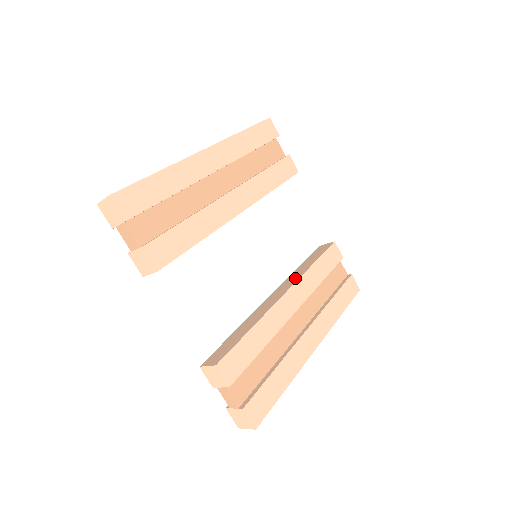
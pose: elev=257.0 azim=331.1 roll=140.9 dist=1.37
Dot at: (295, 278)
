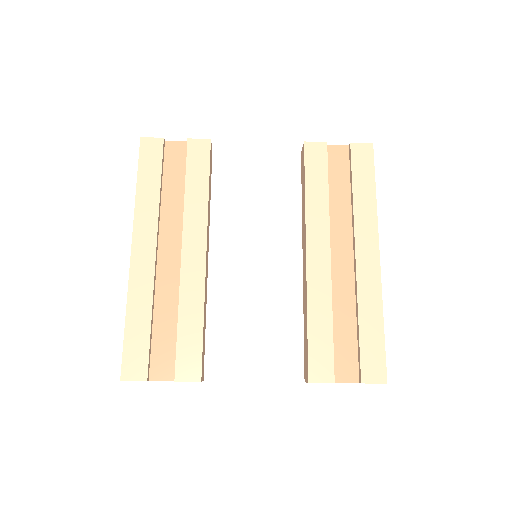
Dot at: (304, 225)
